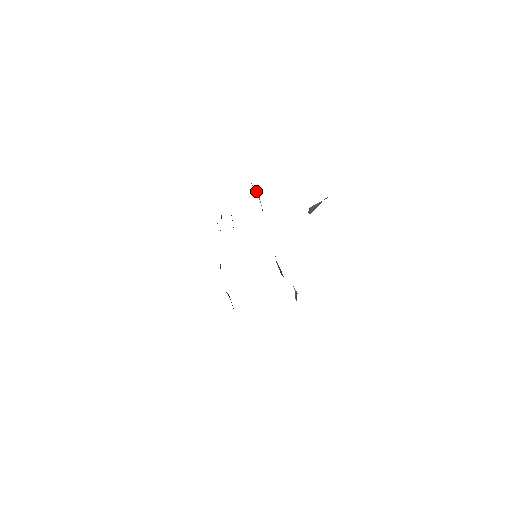
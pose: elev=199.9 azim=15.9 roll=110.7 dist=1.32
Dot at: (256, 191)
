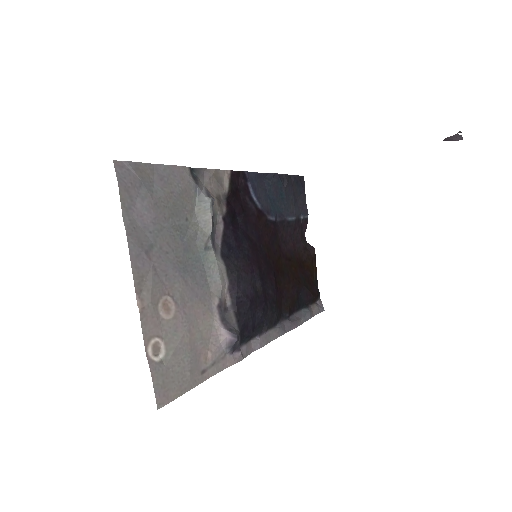
Dot at: (200, 205)
